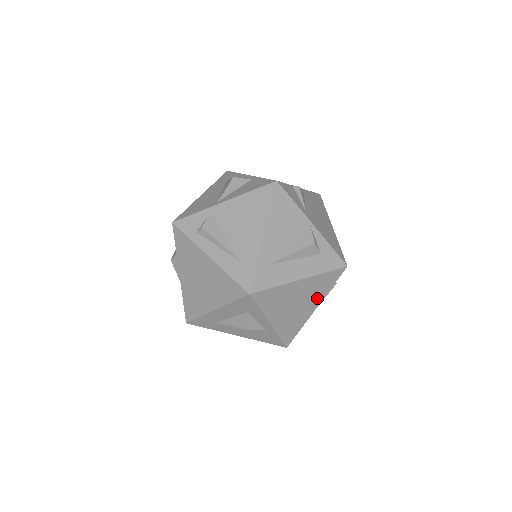
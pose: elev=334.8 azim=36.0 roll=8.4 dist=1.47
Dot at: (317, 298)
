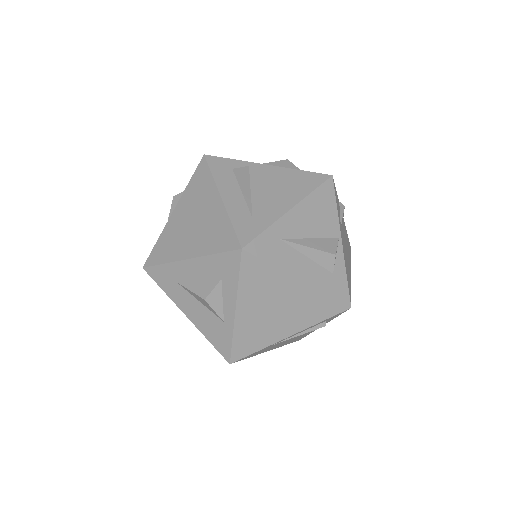
Dot at: (299, 322)
